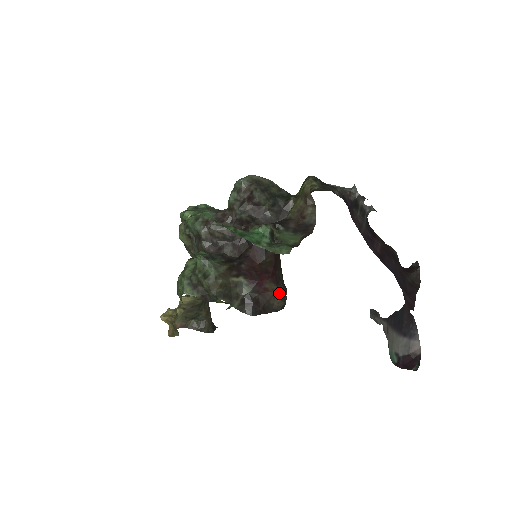
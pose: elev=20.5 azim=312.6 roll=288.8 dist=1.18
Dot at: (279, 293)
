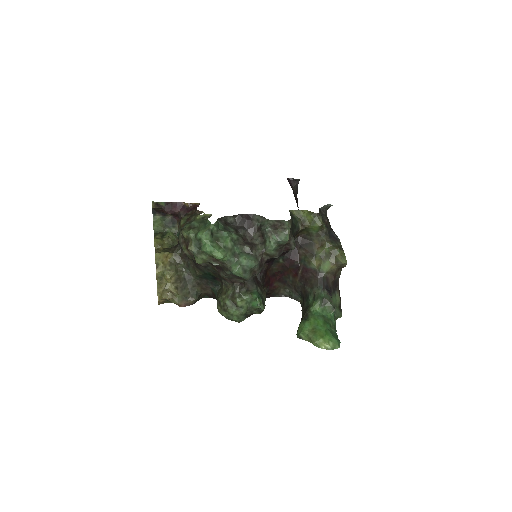
Dot at: (282, 287)
